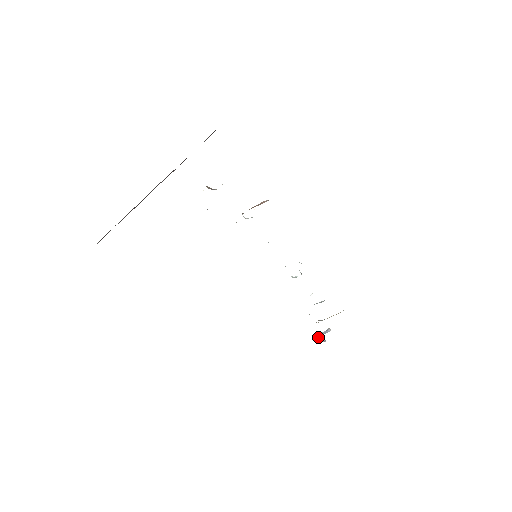
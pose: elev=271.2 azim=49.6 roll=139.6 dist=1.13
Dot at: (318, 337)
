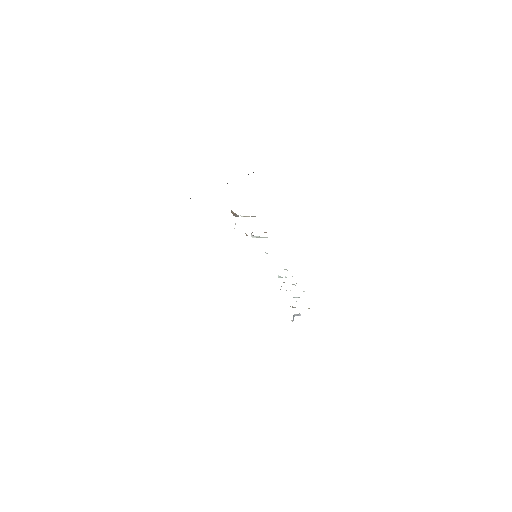
Dot at: occluded
